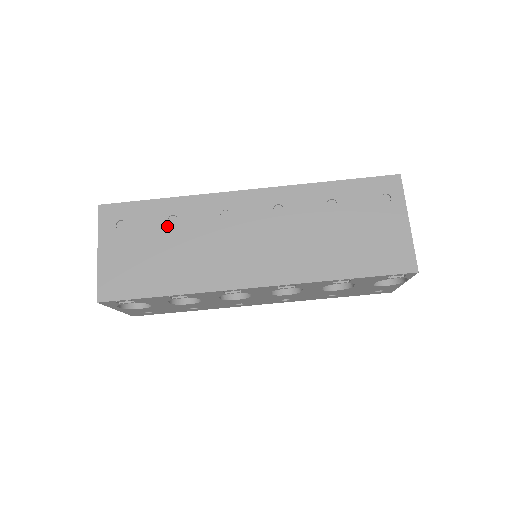
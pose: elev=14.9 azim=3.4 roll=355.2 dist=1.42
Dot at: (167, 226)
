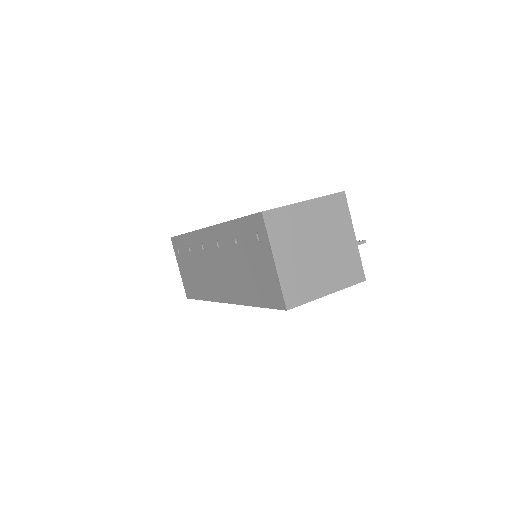
Dot at: (190, 254)
